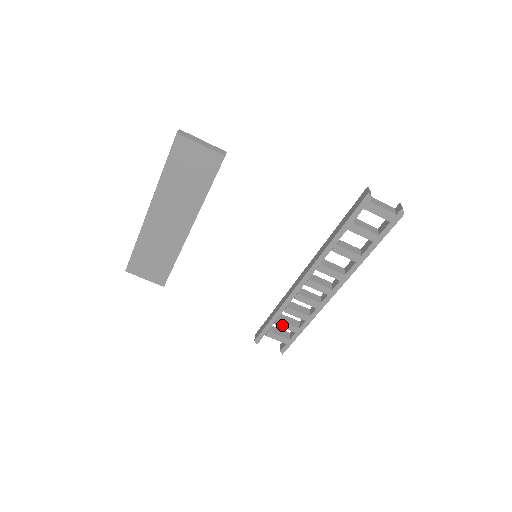
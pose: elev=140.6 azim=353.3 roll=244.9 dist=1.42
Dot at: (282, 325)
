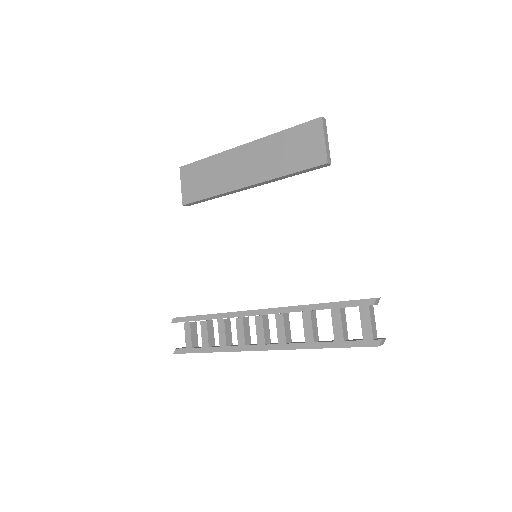
Dot at: (203, 329)
